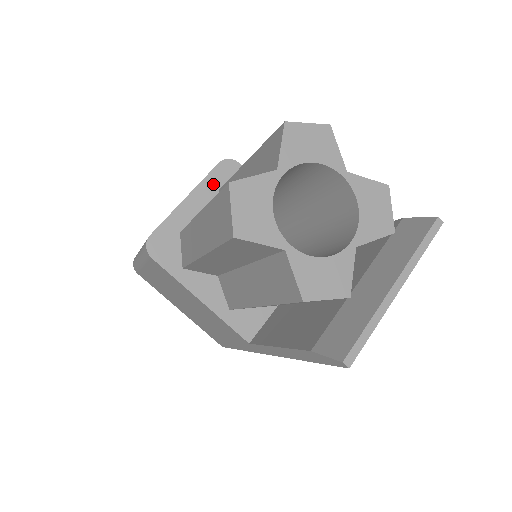
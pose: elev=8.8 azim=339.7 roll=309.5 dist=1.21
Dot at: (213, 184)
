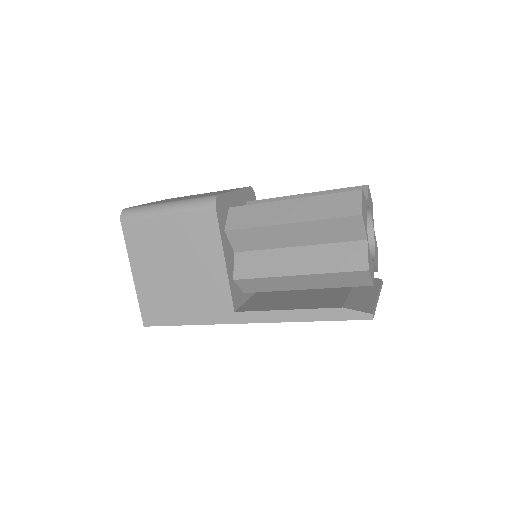
Dot at: (245, 195)
